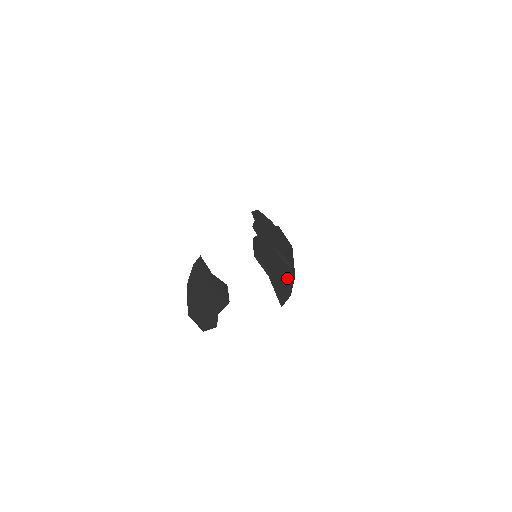
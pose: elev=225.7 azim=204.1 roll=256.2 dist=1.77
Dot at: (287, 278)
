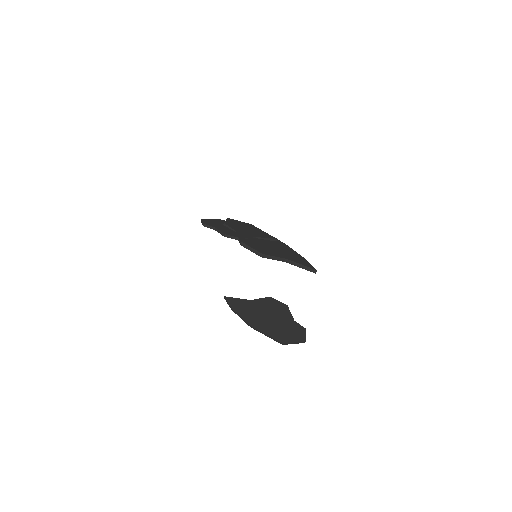
Dot at: (288, 251)
